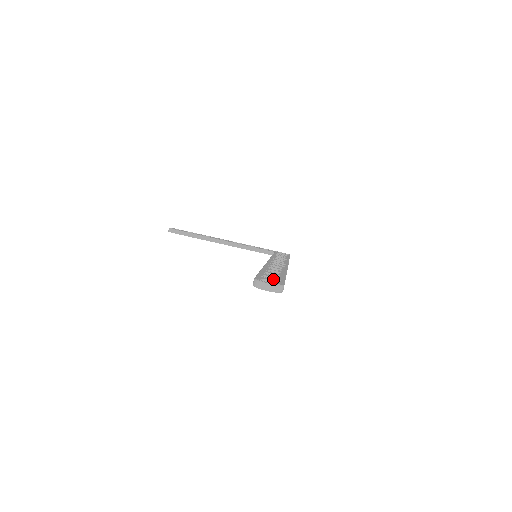
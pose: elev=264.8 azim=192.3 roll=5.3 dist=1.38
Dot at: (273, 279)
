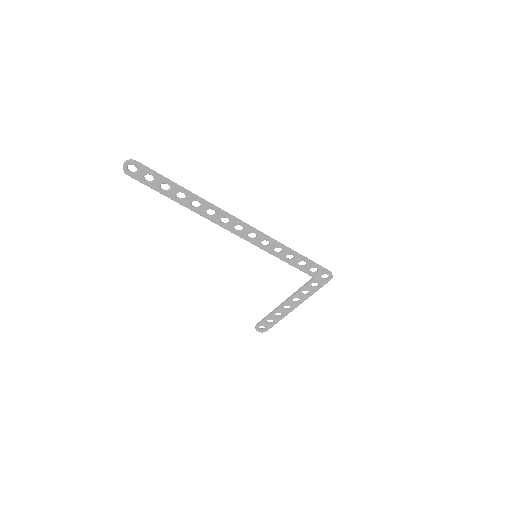
Dot at: (144, 172)
